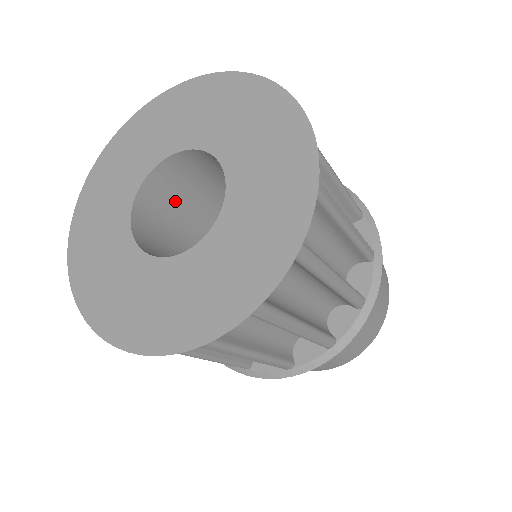
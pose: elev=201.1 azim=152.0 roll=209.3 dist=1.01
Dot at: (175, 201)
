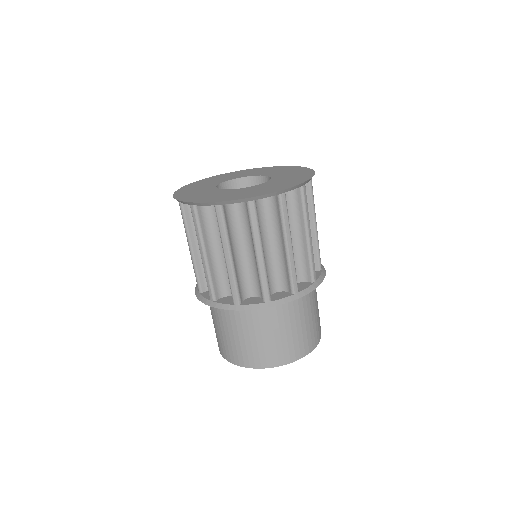
Dot at: occluded
